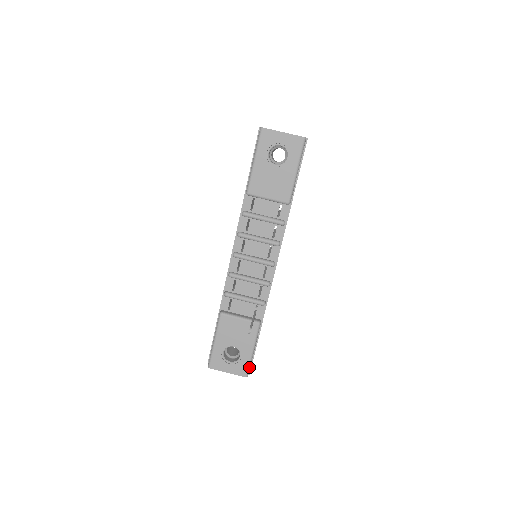
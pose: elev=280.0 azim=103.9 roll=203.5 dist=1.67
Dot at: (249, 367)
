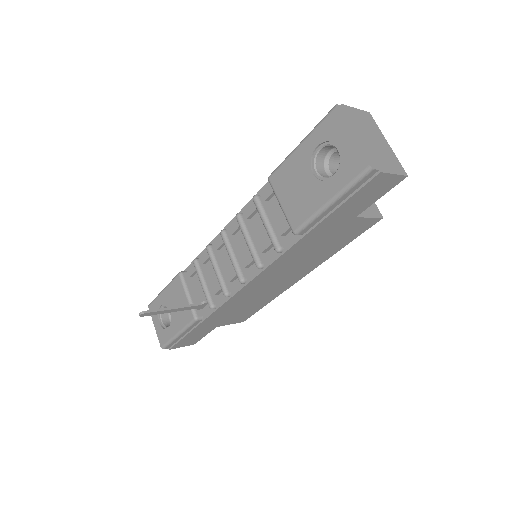
Dot at: (168, 343)
